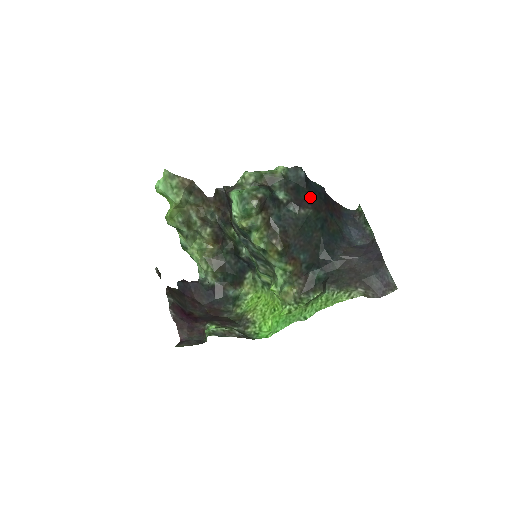
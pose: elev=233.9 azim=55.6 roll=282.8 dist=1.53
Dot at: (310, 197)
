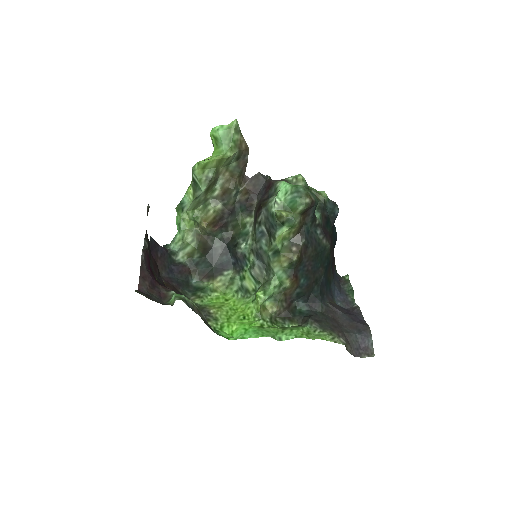
Dot at: (332, 235)
